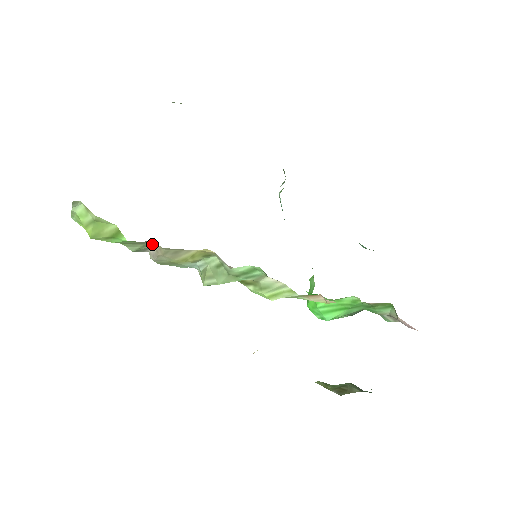
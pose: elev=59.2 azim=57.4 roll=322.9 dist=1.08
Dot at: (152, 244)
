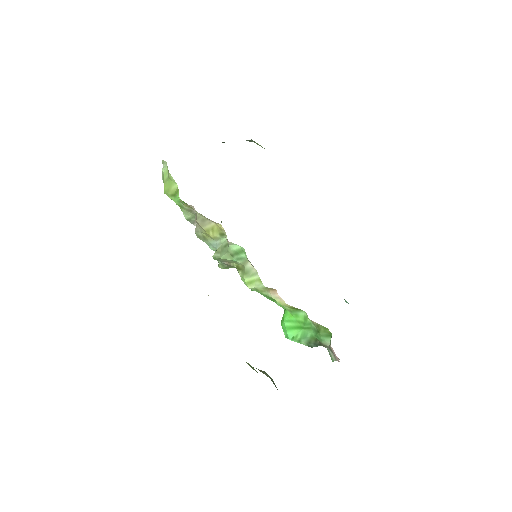
Dot at: (195, 212)
